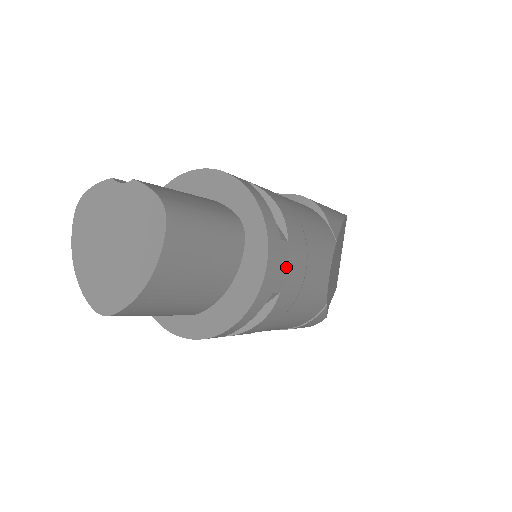
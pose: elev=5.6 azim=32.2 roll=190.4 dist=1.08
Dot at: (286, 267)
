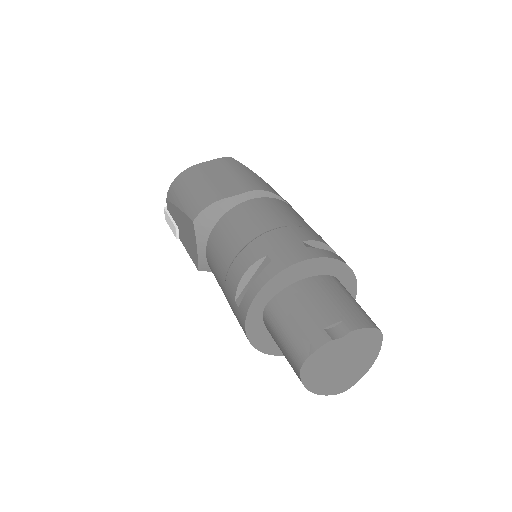
Dot at: occluded
